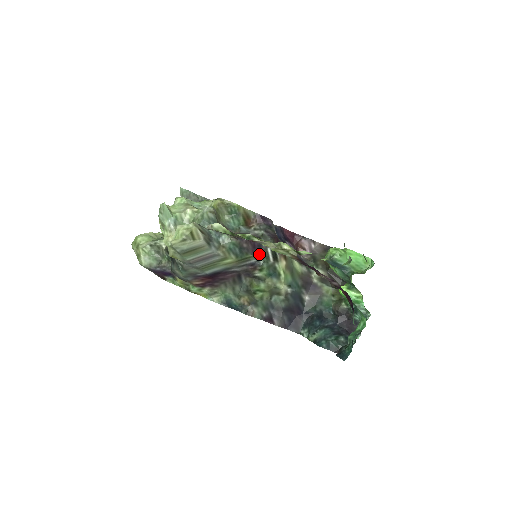
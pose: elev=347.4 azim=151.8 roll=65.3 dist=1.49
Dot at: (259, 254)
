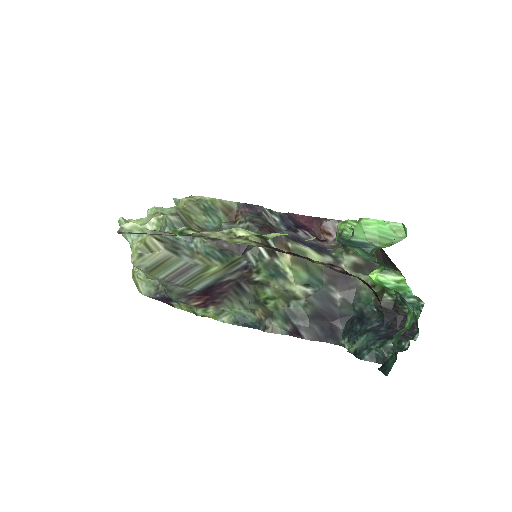
Dot at: (247, 252)
